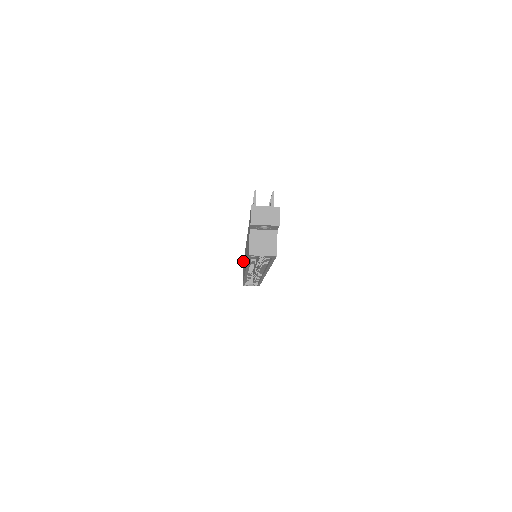
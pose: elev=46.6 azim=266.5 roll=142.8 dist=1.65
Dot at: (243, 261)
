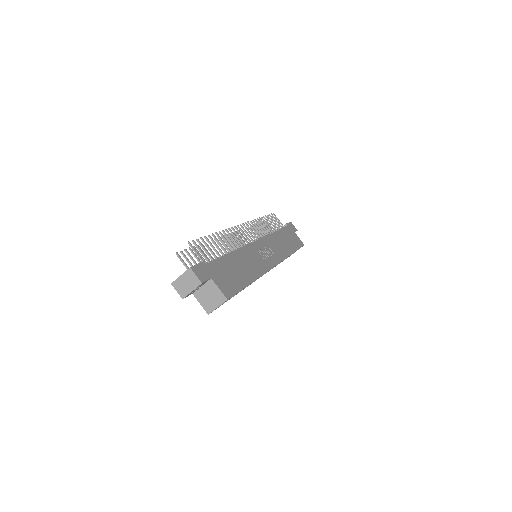
Dot at: occluded
